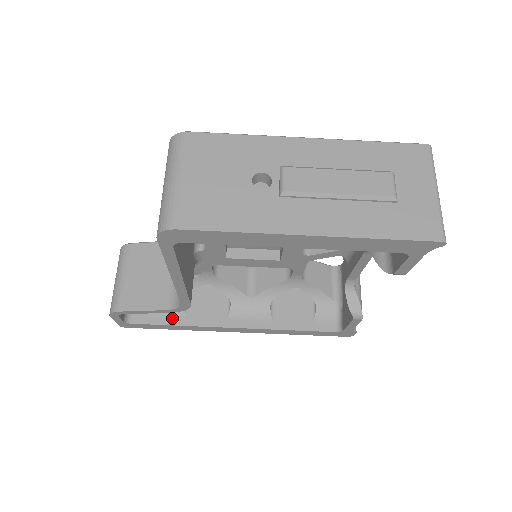
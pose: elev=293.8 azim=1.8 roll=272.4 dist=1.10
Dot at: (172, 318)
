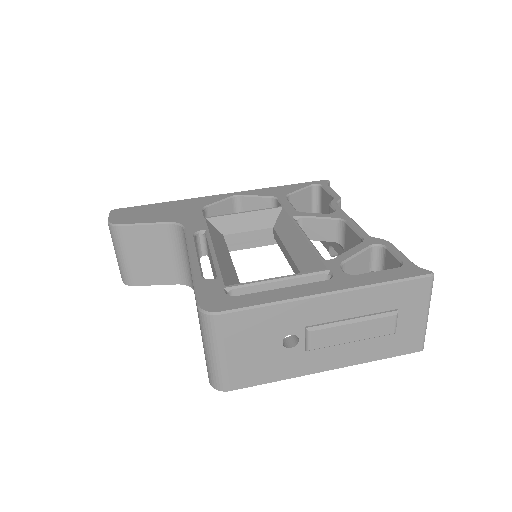
Dot at: occluded
